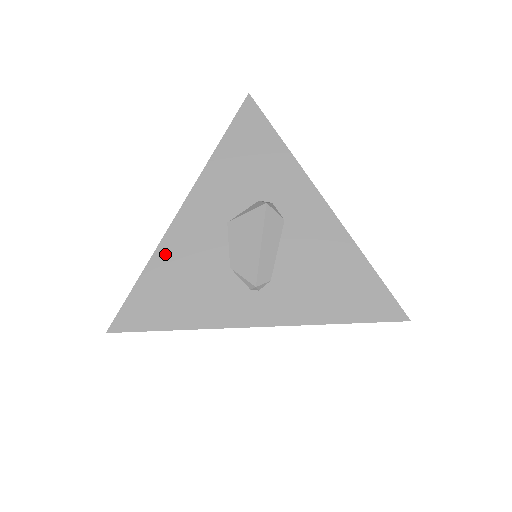
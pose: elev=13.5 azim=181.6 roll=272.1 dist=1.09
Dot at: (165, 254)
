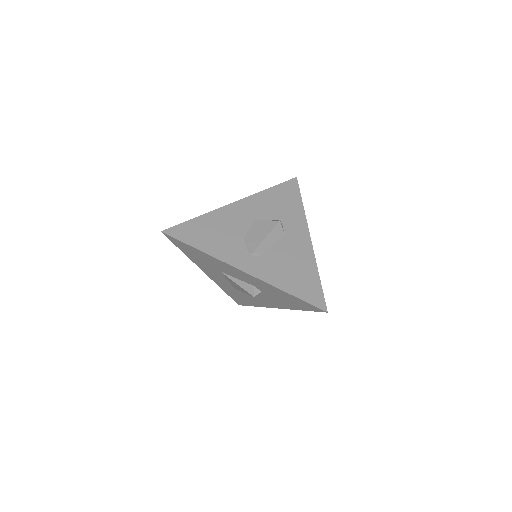
Dot at: (213, 216)
